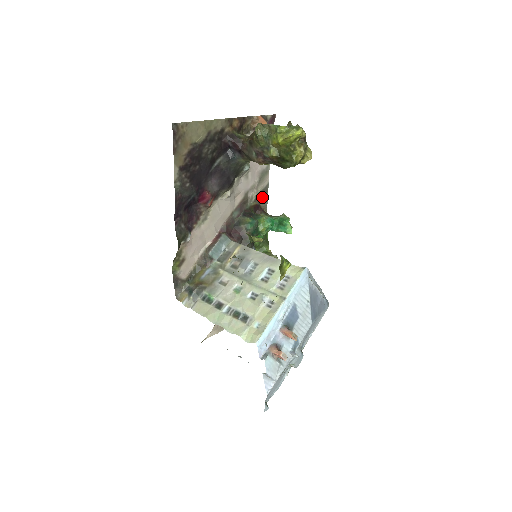
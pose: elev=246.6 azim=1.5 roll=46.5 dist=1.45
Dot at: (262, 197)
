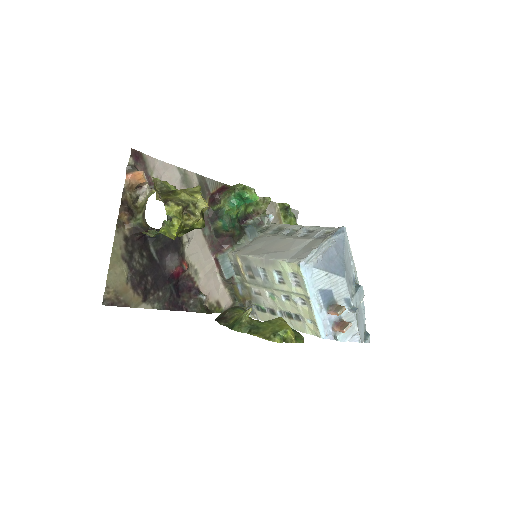
Dot at: (206, 187)
